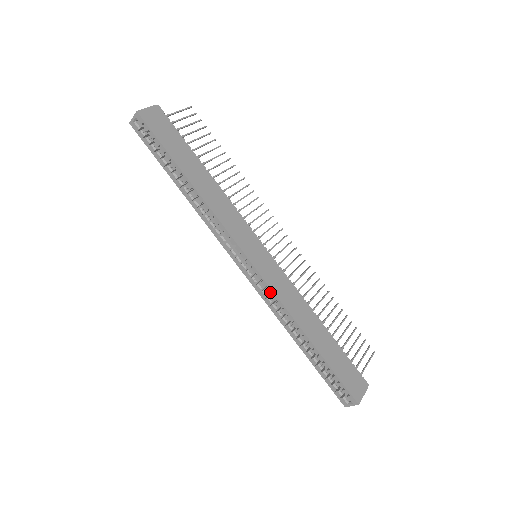
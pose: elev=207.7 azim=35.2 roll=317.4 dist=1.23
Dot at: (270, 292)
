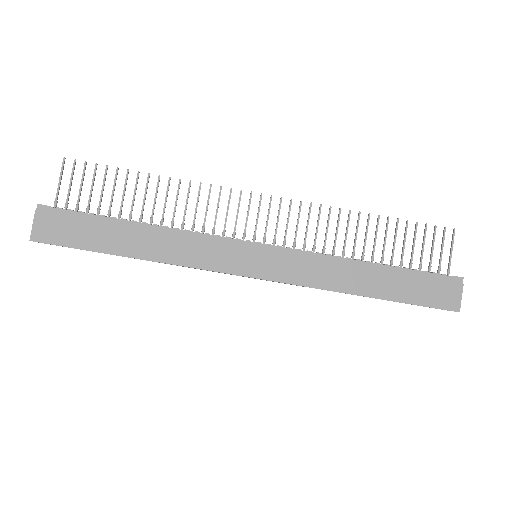
Dot at: occluded
